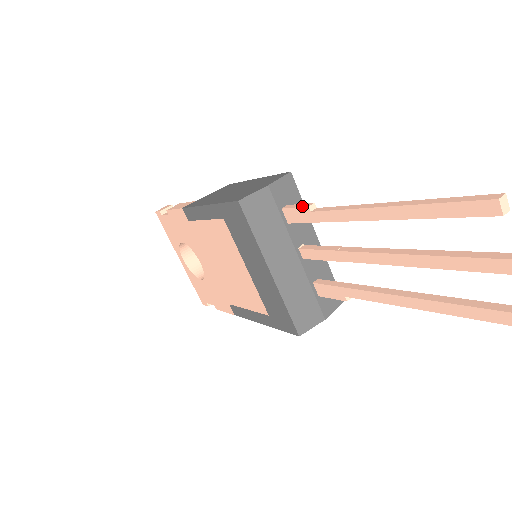
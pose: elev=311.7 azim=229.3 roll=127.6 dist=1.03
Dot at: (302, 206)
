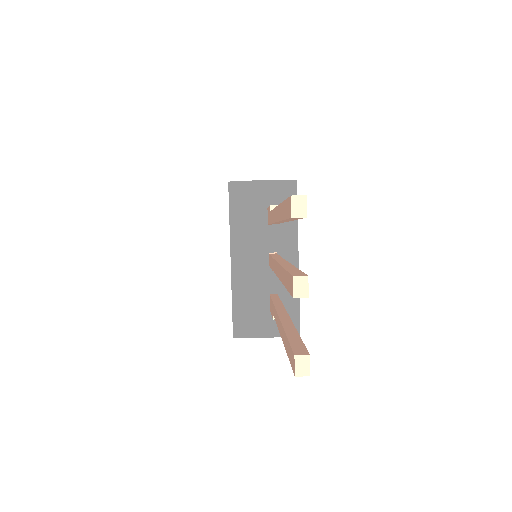
Dot at: occluded
